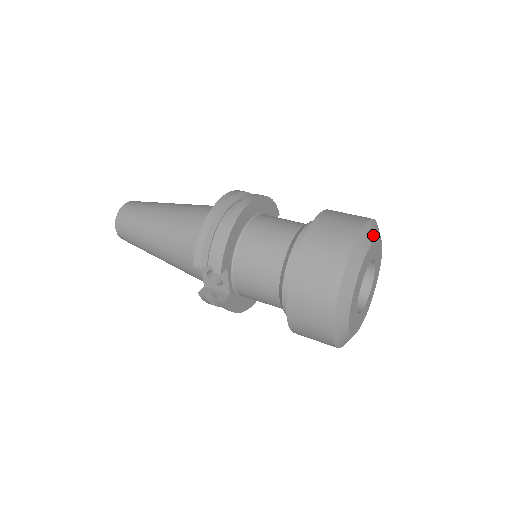
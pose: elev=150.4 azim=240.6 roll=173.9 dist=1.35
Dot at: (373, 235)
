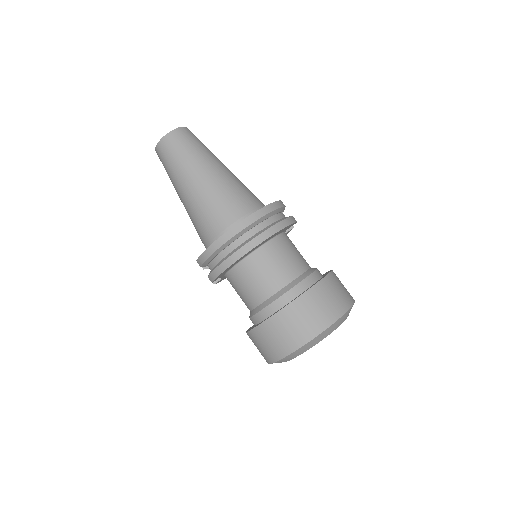
Dot at: (329, 332)
